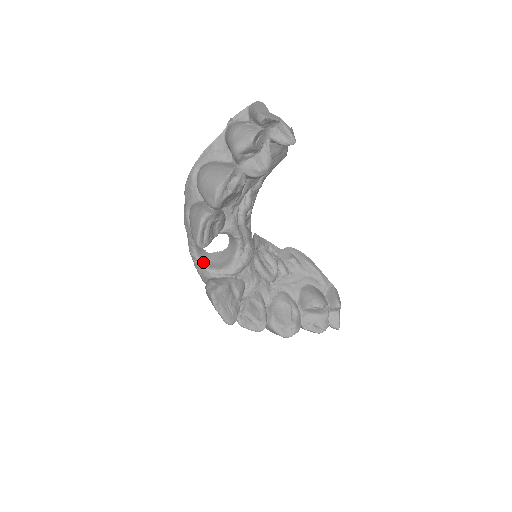
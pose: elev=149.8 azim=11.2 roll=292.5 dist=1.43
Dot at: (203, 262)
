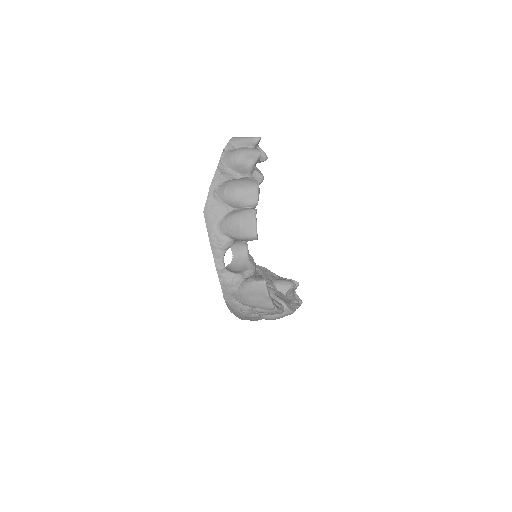
Dot at: (231, 271)
